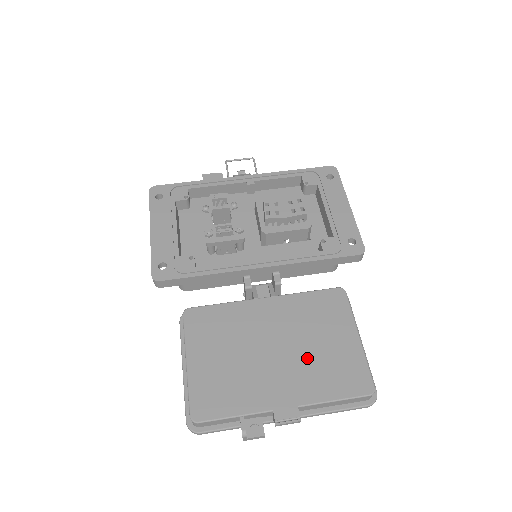
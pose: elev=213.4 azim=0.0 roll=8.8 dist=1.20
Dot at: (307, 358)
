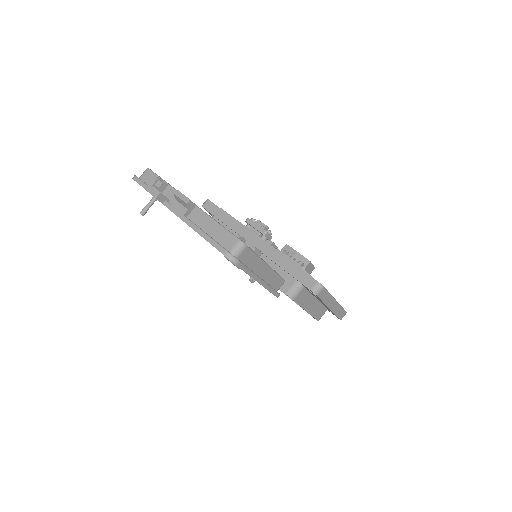
Dot at: occluded
